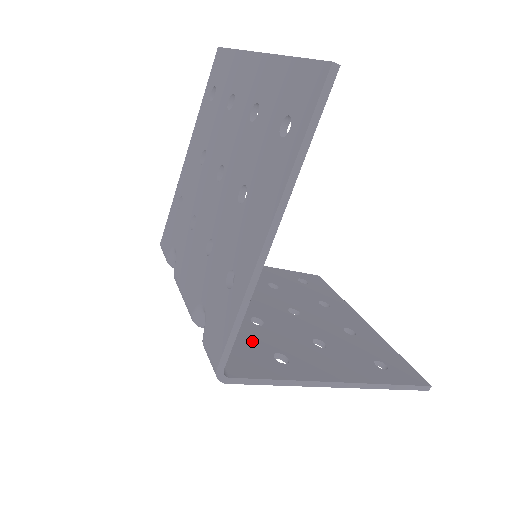
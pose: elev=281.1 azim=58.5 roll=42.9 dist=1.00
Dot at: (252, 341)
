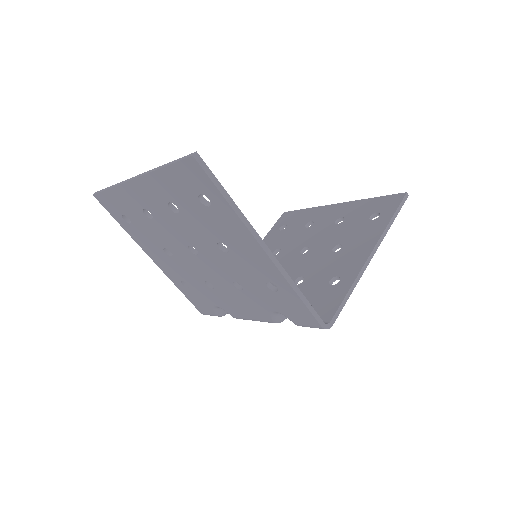
Dot at: (312, 293)
